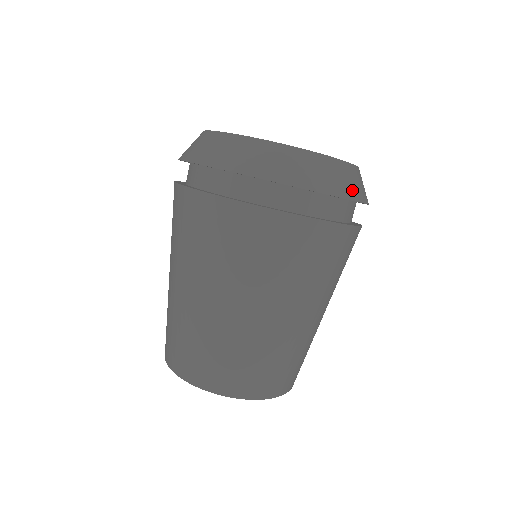
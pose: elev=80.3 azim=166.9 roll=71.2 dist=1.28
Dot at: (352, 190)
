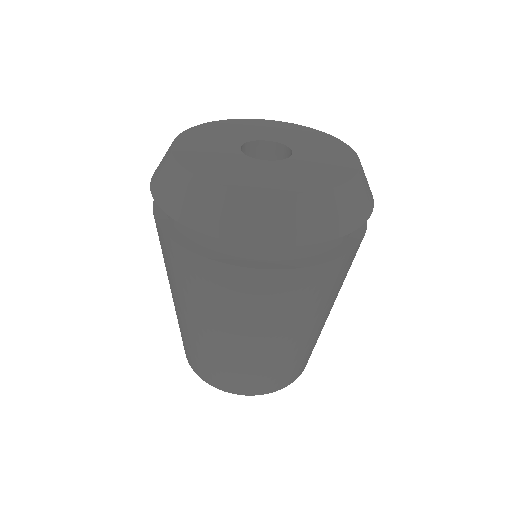
Dot at: (257, 231)
